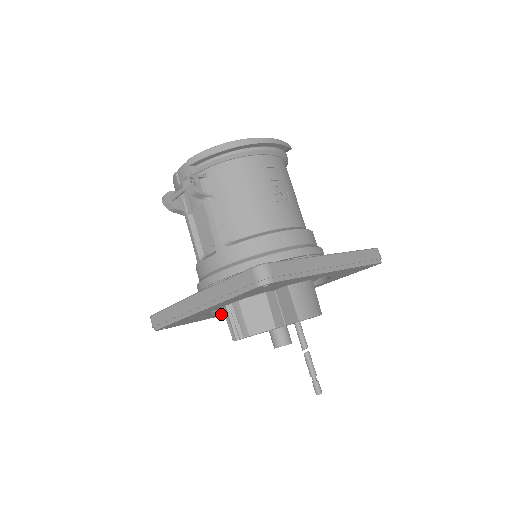
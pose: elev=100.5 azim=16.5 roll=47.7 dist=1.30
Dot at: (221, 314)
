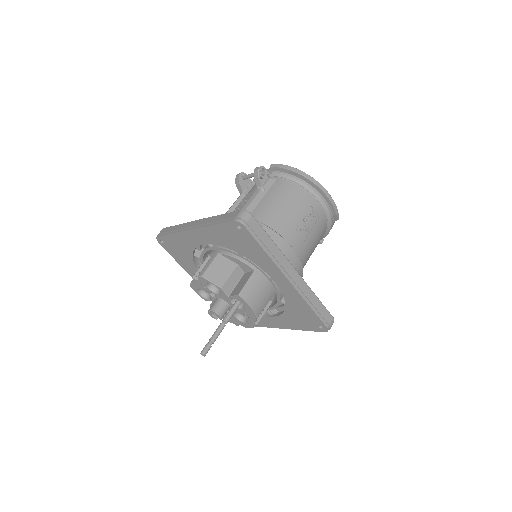
Dot at: occluded
